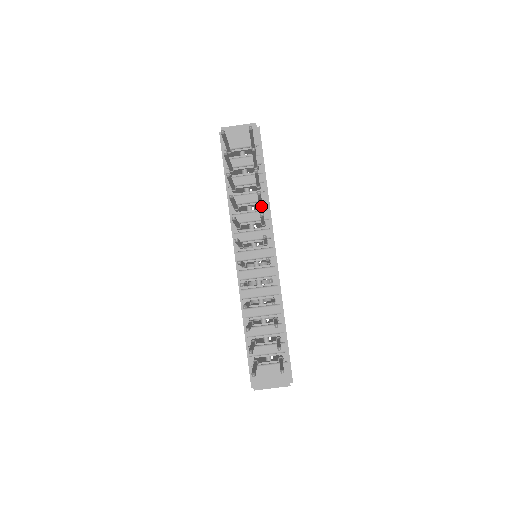
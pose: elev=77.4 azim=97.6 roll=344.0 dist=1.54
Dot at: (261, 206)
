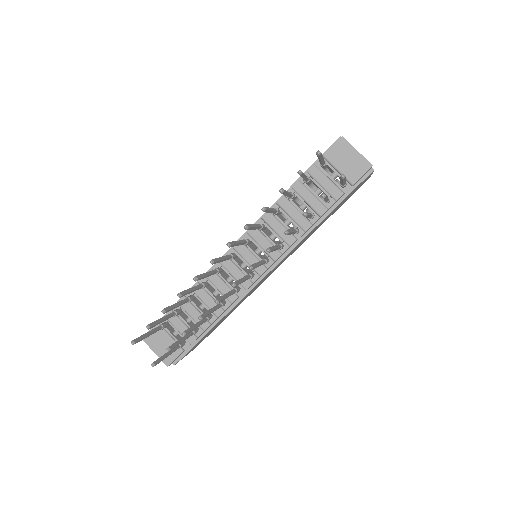
Dot at: occluded
